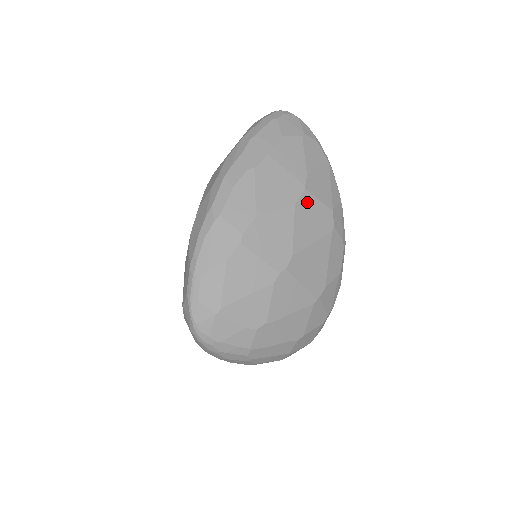
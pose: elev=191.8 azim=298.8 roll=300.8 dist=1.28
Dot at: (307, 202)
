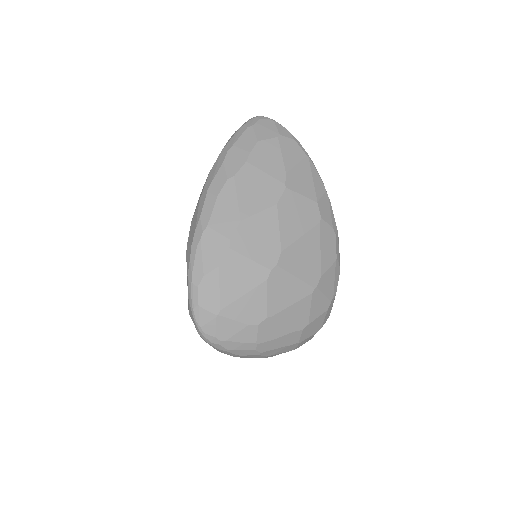
Dot at: (289, 199)
